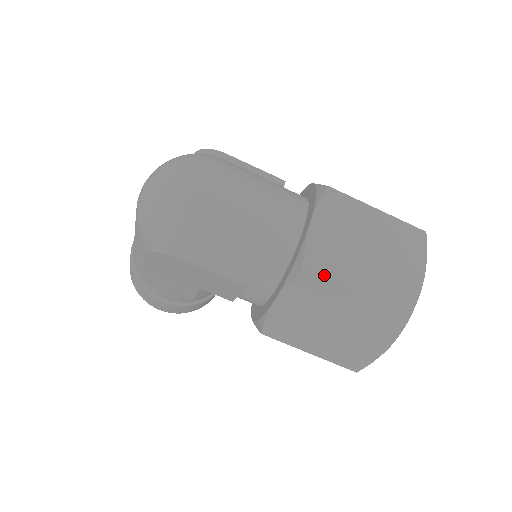
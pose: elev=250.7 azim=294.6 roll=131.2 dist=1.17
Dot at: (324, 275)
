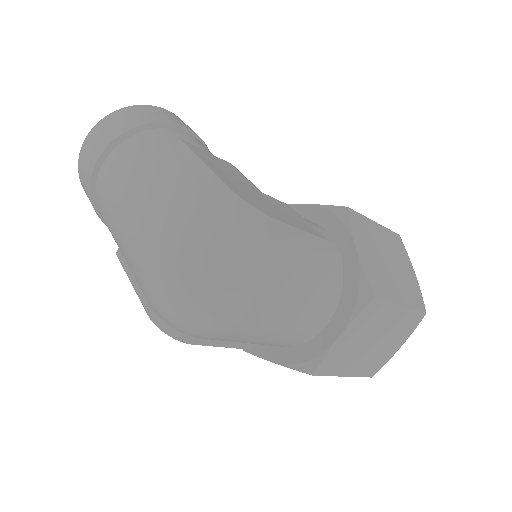
Dot at: (327, 373)
